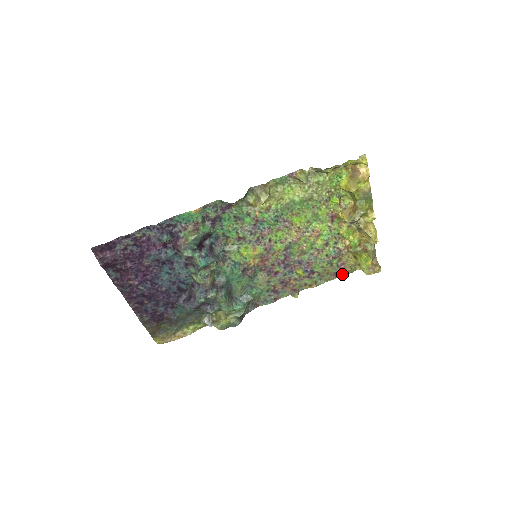
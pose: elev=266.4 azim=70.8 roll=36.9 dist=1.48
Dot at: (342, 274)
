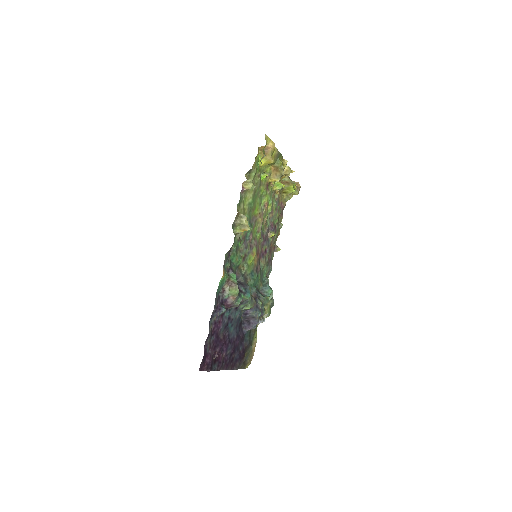
Dot at: (283, 209)
